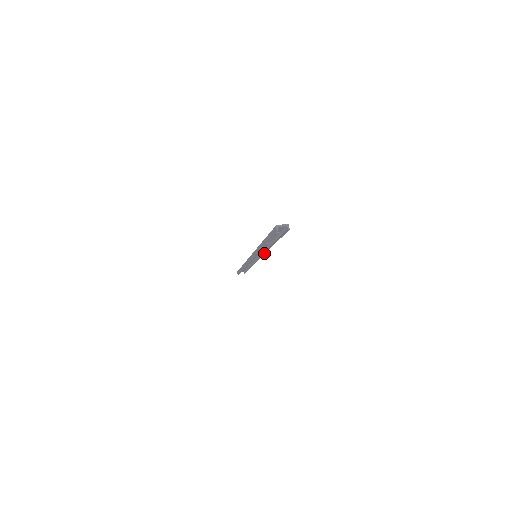
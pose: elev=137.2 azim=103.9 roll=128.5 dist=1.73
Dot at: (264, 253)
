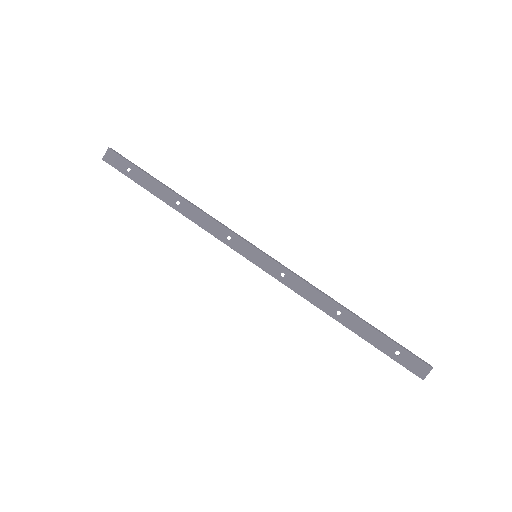
Dot at: (293, 275)
